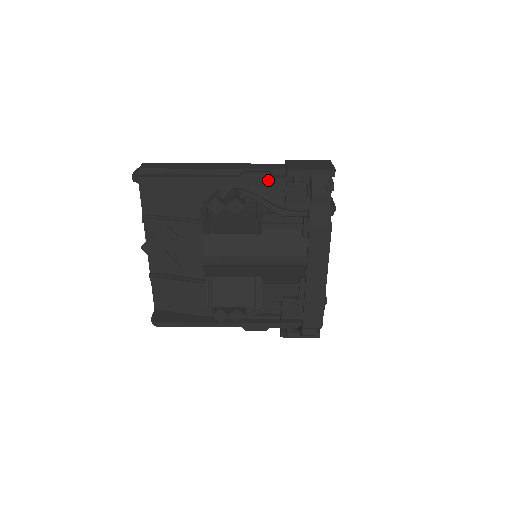
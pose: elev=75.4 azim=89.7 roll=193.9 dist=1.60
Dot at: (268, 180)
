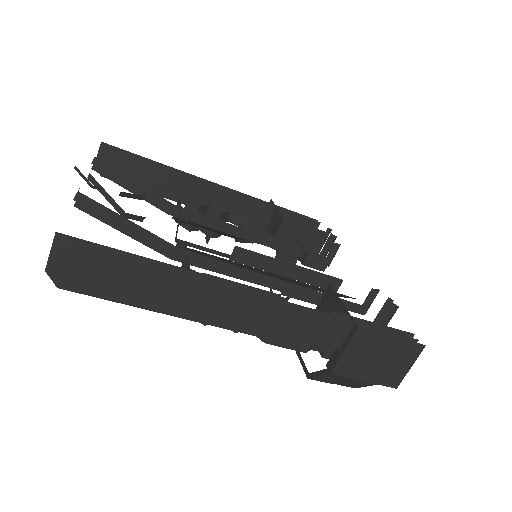
Dot at: occluded
